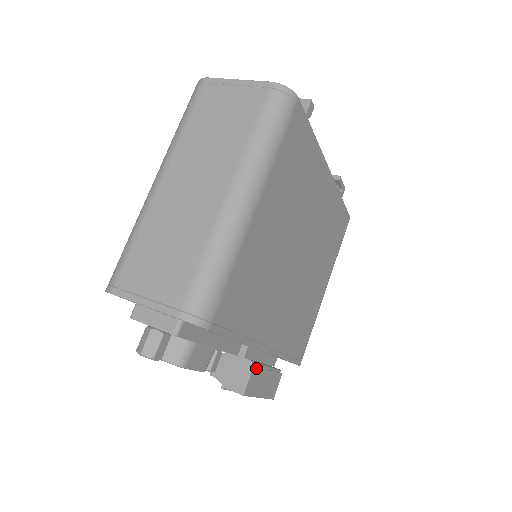
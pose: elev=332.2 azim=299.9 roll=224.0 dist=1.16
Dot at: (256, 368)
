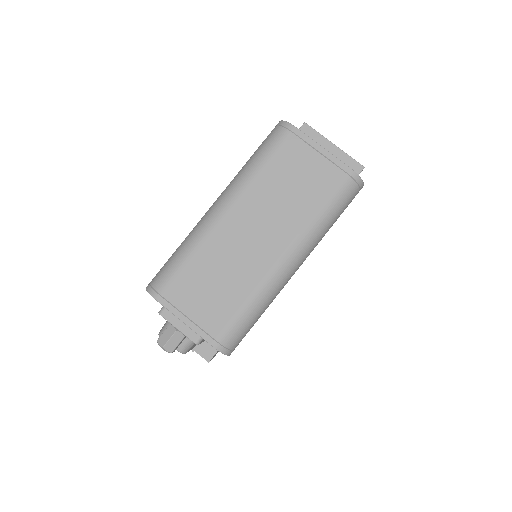
Dot at: occluded
